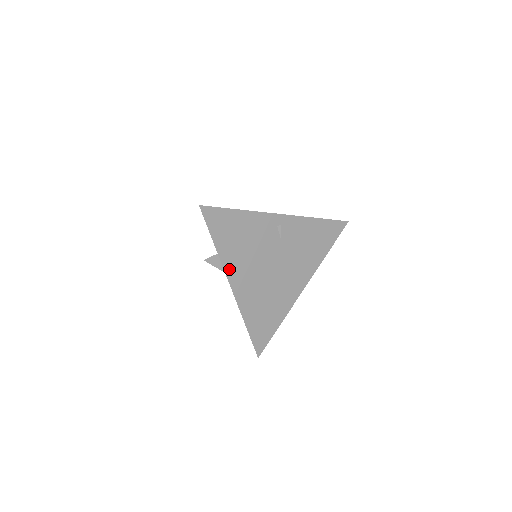
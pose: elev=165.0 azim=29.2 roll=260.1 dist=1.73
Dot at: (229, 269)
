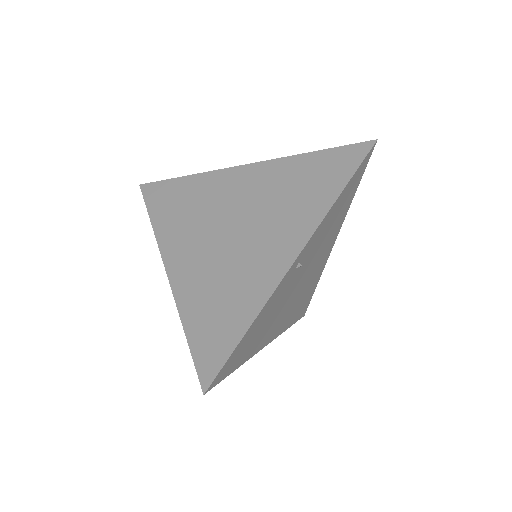
Dot at: (260, 347)
